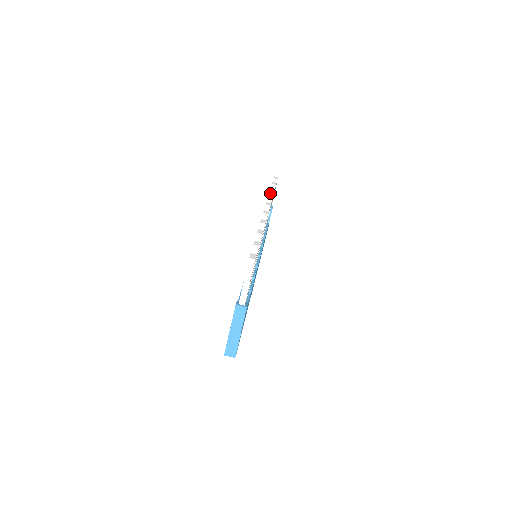
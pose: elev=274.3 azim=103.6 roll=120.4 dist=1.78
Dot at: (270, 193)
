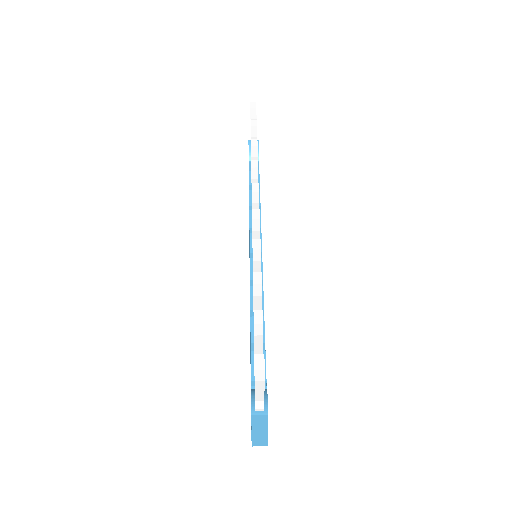
Dot at: (252, 149)
